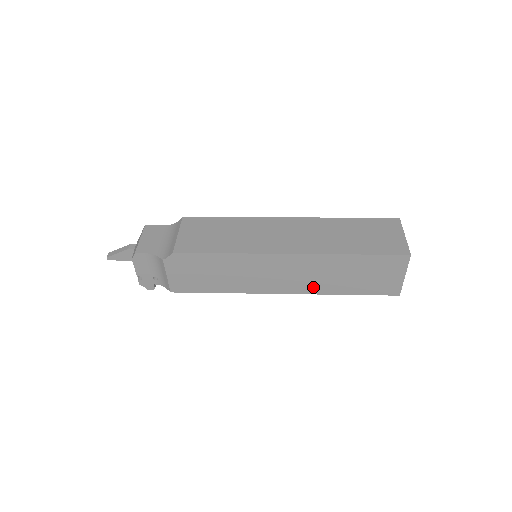
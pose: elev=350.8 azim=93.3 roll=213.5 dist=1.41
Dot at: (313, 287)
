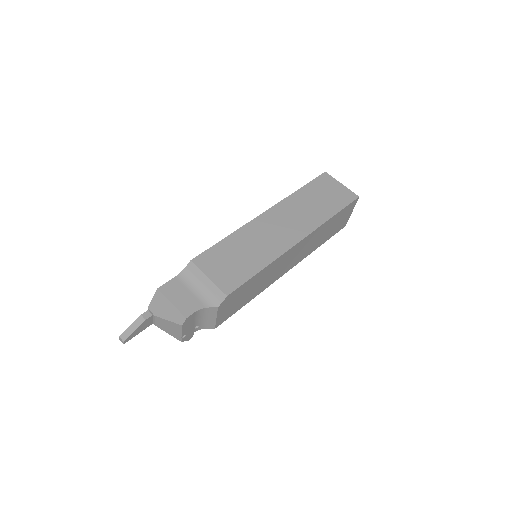
Dot at: (305, 254)
